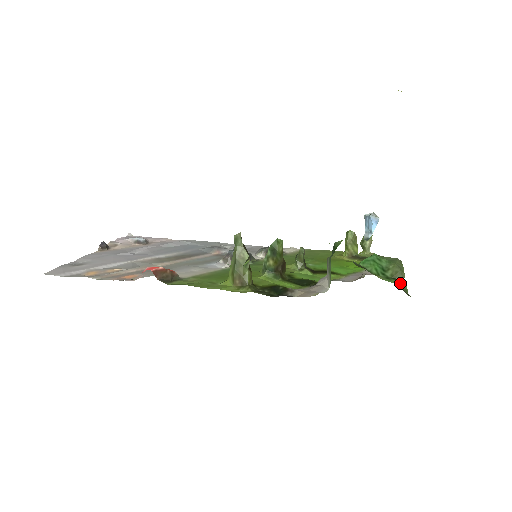
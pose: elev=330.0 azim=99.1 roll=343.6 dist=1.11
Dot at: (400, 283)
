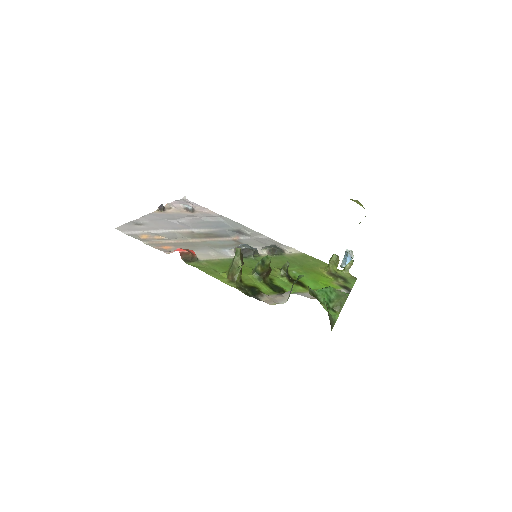
Dot at: (334, 315)
